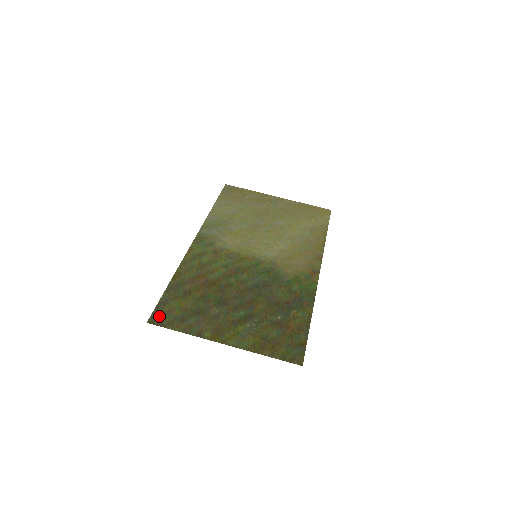
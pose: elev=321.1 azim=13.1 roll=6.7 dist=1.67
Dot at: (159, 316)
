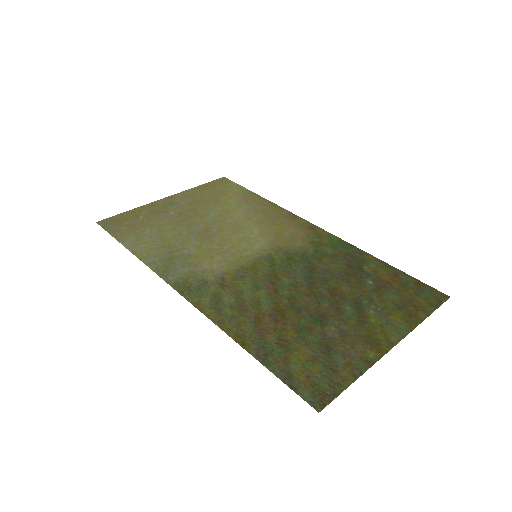
Dot at: (313, 392)
